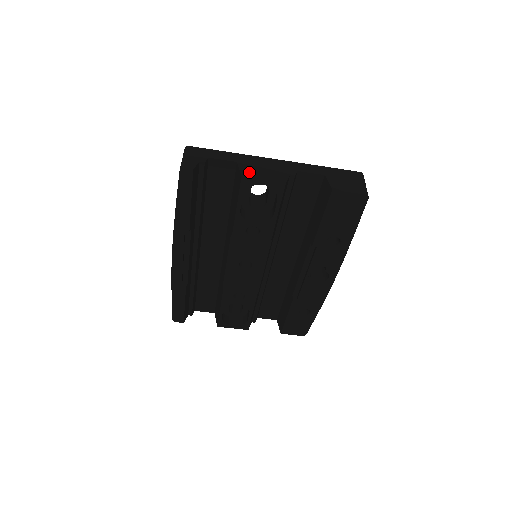
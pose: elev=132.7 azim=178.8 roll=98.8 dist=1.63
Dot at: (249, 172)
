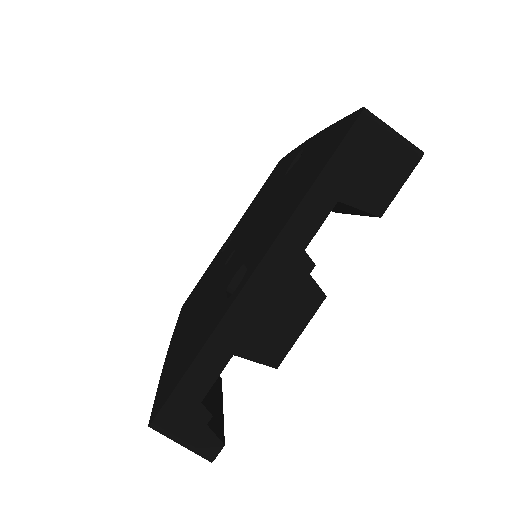
Dot at: (271, 349)
